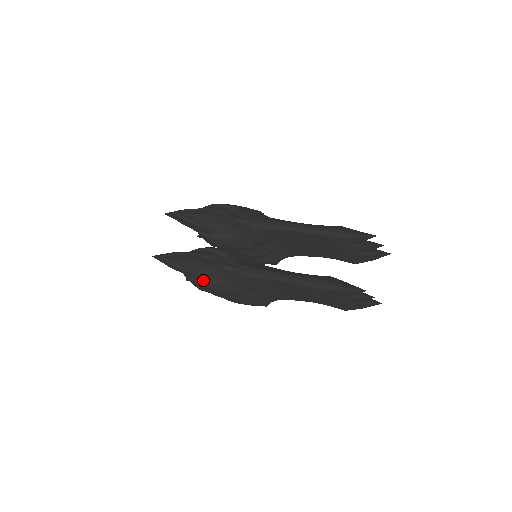
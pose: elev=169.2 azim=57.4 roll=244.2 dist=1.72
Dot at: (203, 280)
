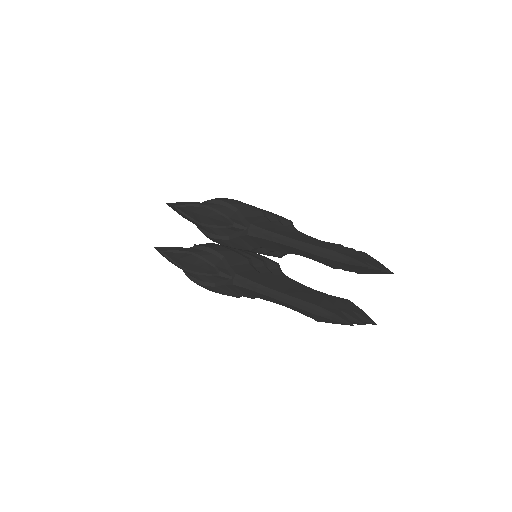
Dot at: (200, 280)
